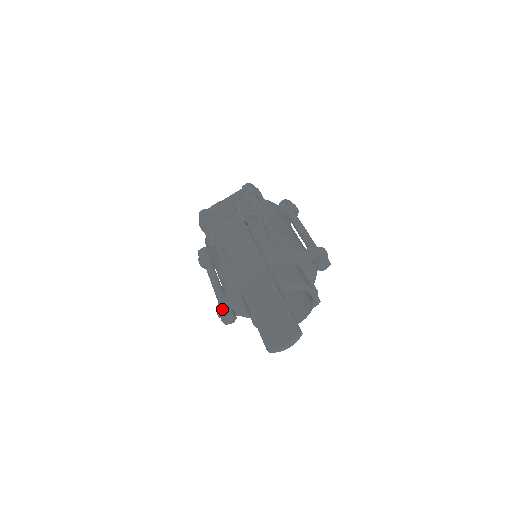
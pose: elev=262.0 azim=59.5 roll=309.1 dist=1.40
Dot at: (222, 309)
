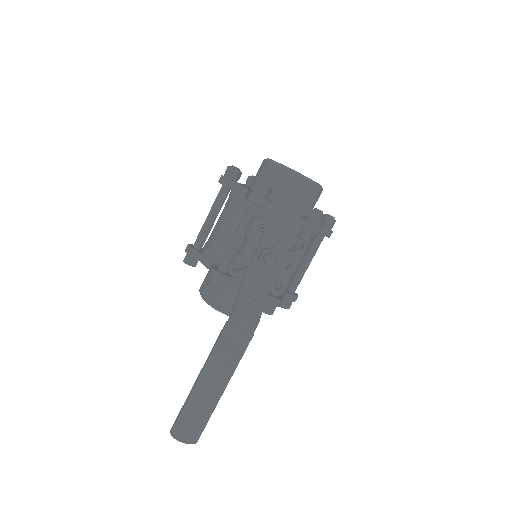
Dot at: (192, 256)
